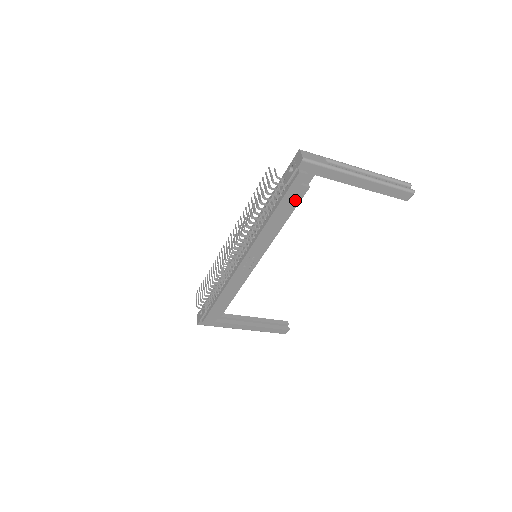
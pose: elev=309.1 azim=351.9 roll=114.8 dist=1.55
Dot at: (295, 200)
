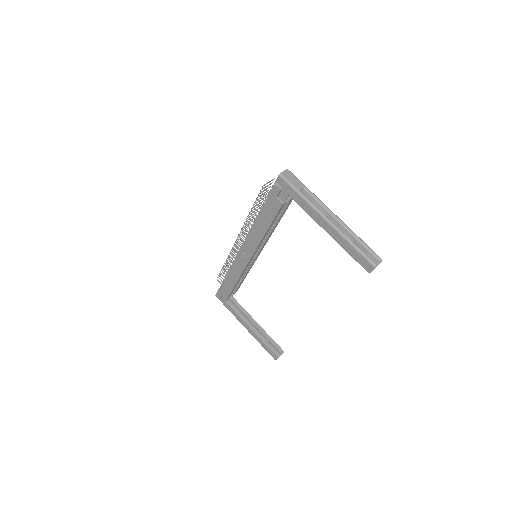
Dot at: (273, 211)
